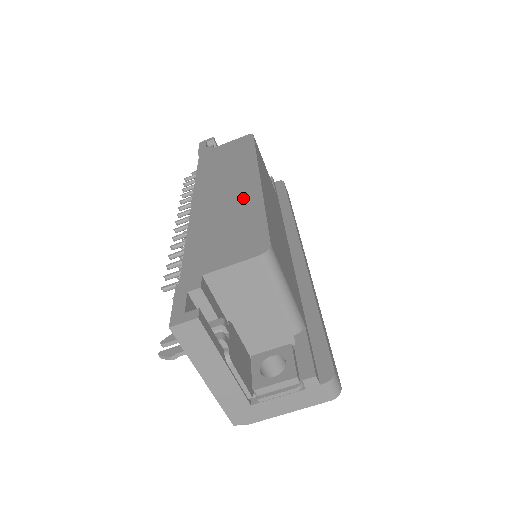
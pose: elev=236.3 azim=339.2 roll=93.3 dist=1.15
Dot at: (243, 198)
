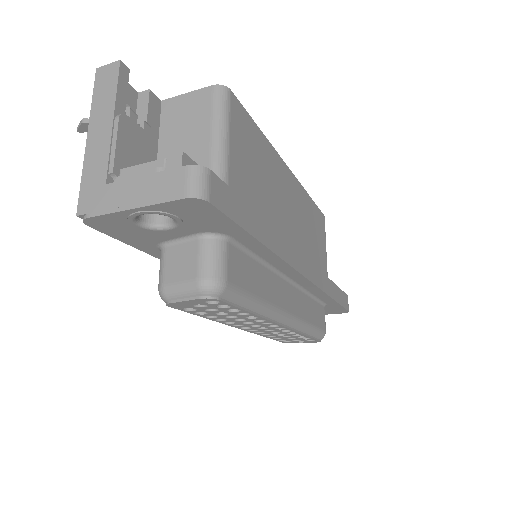
Dot at: occluded
